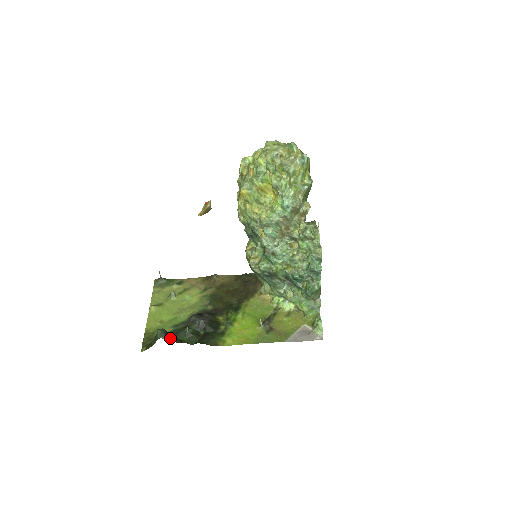
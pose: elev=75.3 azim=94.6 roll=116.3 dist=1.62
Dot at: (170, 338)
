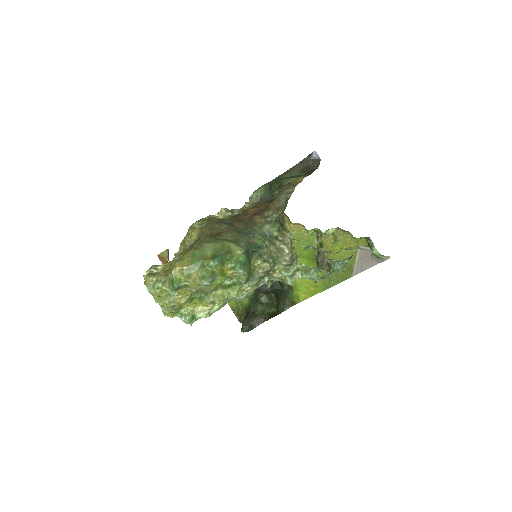
Dot at: (255, 323)
